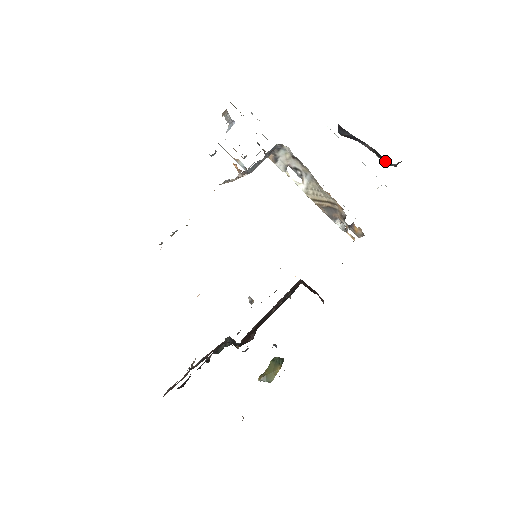
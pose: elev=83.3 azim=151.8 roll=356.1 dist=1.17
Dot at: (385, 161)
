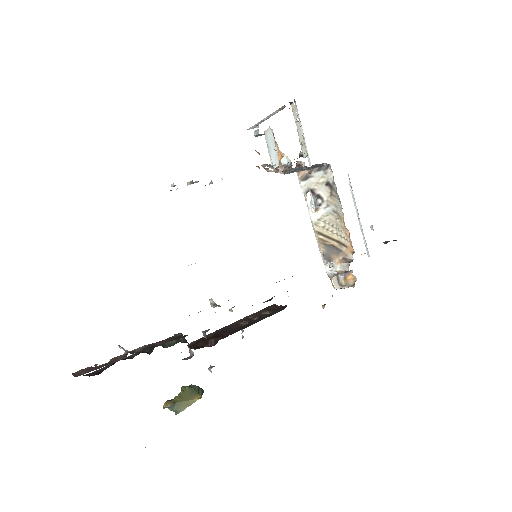
Dot at: occluded
